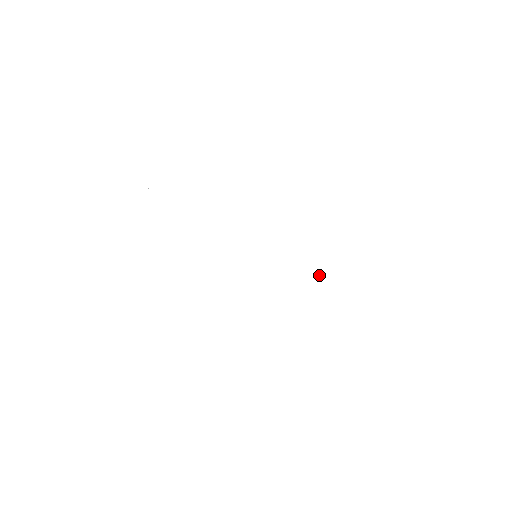
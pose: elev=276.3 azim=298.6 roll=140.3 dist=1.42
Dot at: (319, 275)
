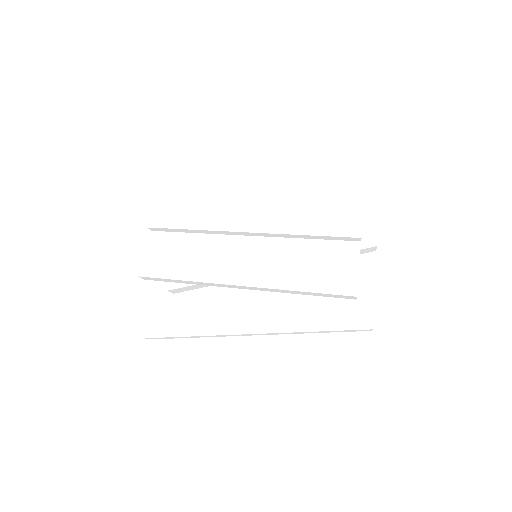
Dot at: (314, 234)
